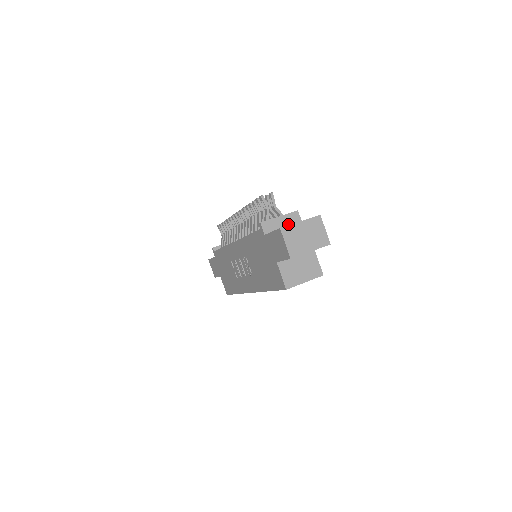
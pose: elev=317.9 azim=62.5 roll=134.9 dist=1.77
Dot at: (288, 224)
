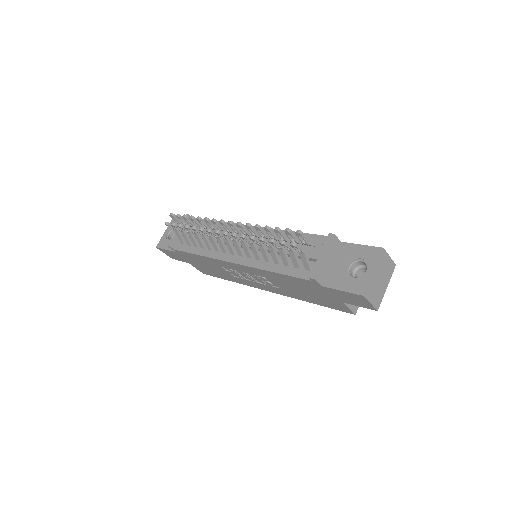
Dot at: (333, 256)
